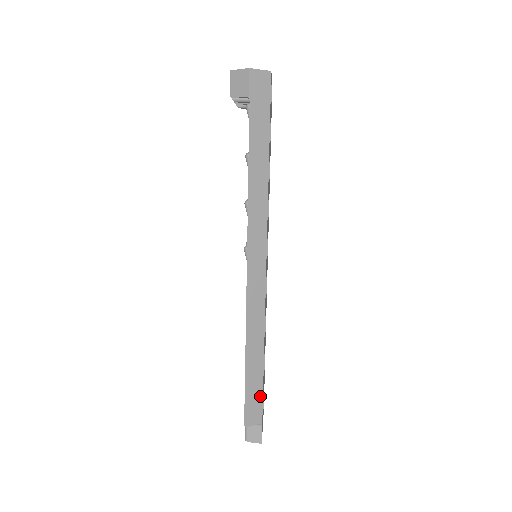
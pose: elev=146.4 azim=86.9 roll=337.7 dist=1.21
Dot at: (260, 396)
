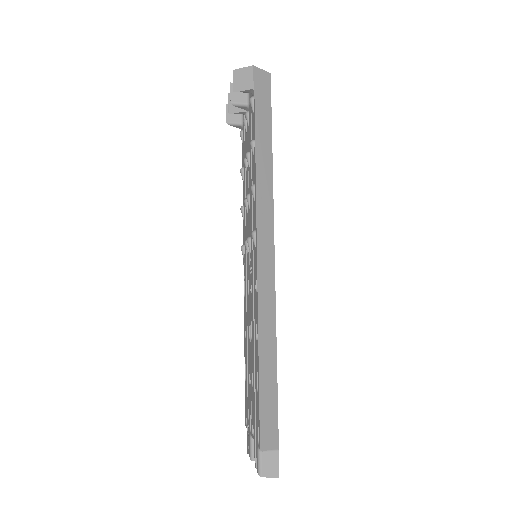
Dot at: (275, 410)
